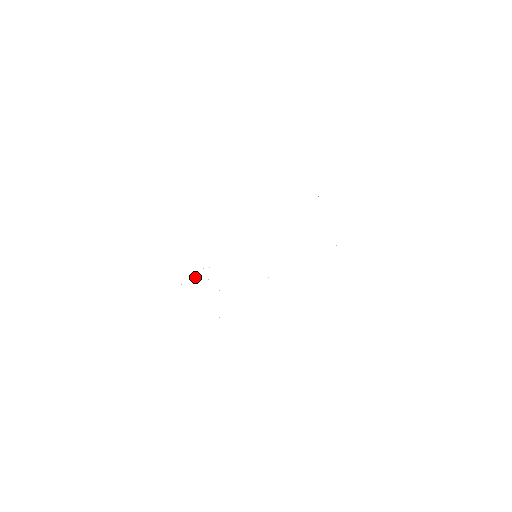
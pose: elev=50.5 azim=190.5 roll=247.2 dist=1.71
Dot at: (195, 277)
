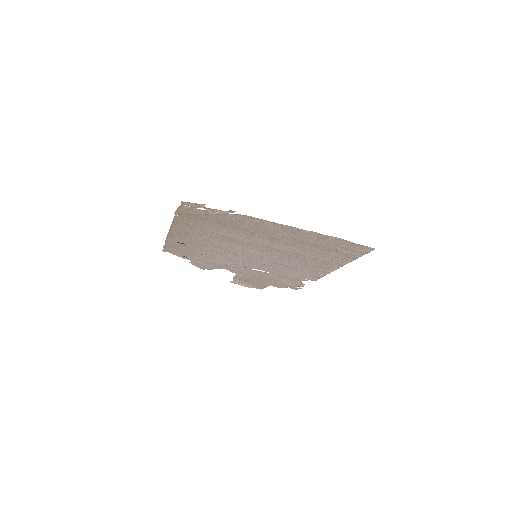
Dot at: (215, 229)
